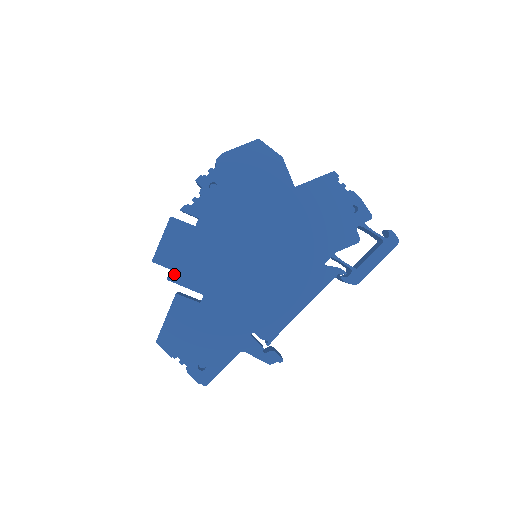
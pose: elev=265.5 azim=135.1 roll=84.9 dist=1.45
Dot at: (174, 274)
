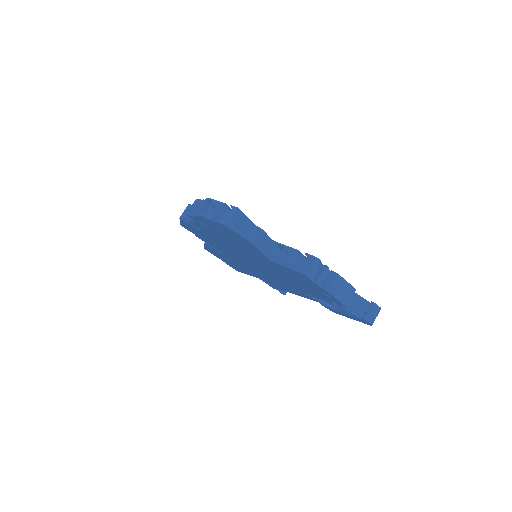
Dot at: (198, 237)
